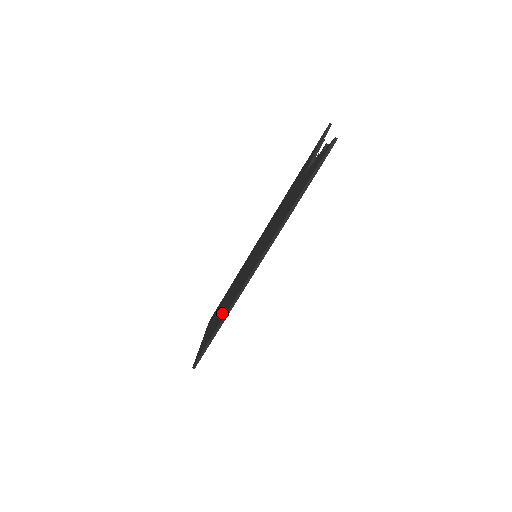
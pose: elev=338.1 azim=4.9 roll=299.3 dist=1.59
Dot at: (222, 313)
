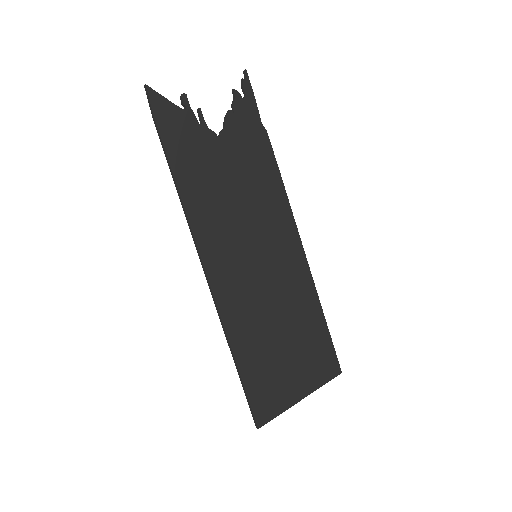
Dot at: (256, 343)
